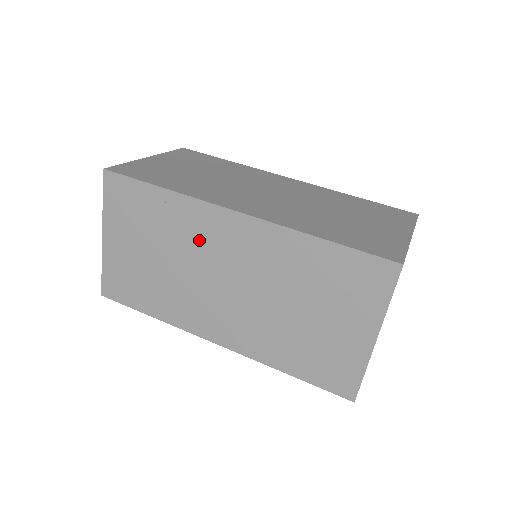
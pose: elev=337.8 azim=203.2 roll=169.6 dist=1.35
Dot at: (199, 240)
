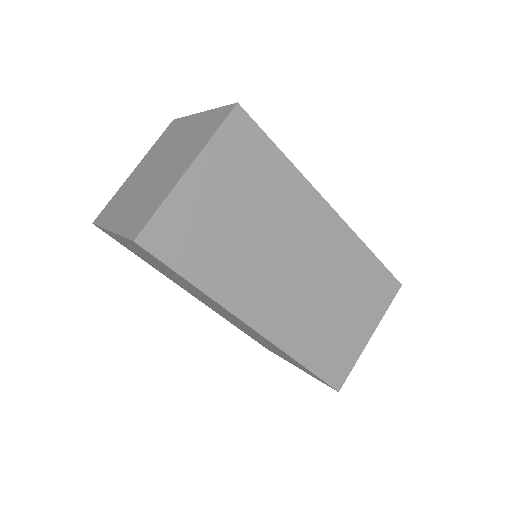
Dot at: (211, 302)
